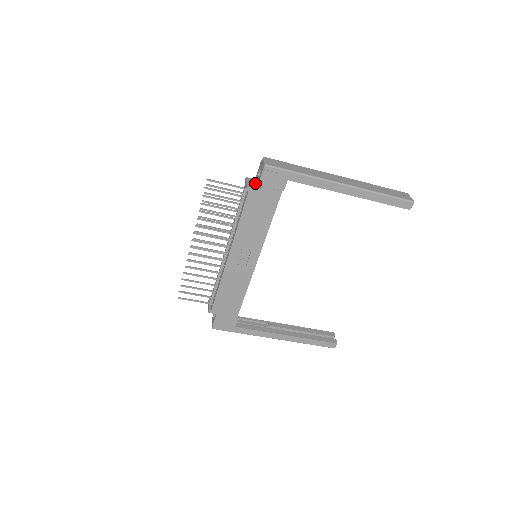
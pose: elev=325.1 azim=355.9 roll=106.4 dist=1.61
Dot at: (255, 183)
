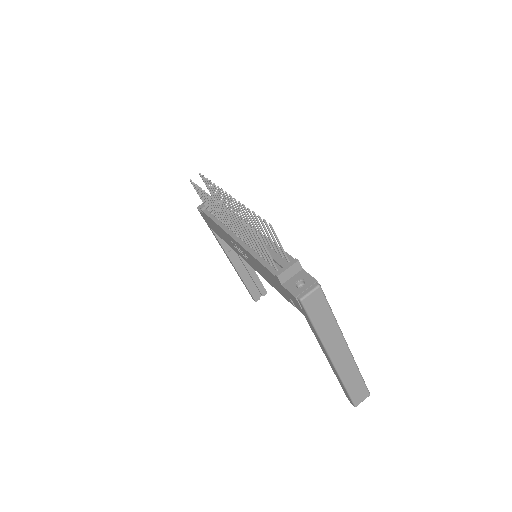
Dot at: (293, 275)
